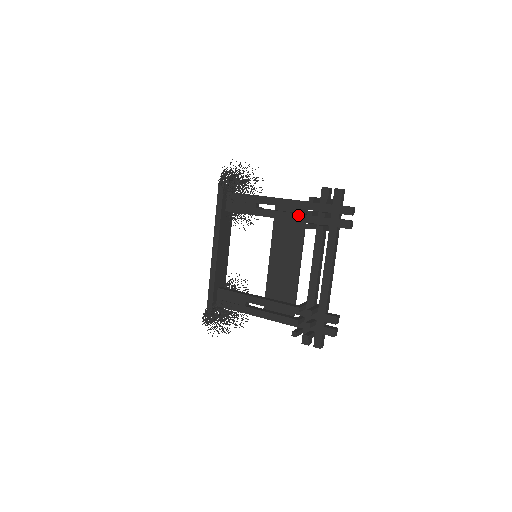
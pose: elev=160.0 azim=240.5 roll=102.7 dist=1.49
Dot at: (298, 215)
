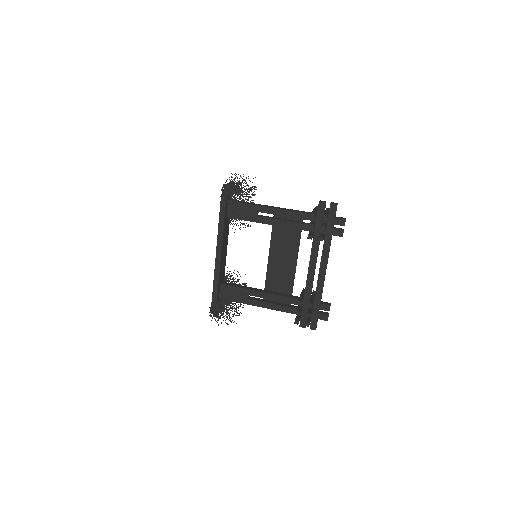
Dot at: (297, 224)
